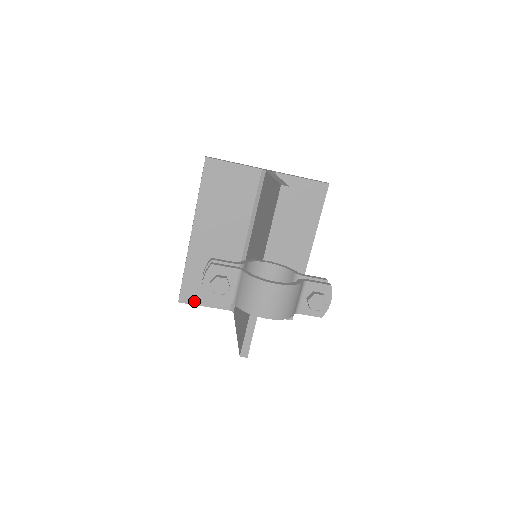
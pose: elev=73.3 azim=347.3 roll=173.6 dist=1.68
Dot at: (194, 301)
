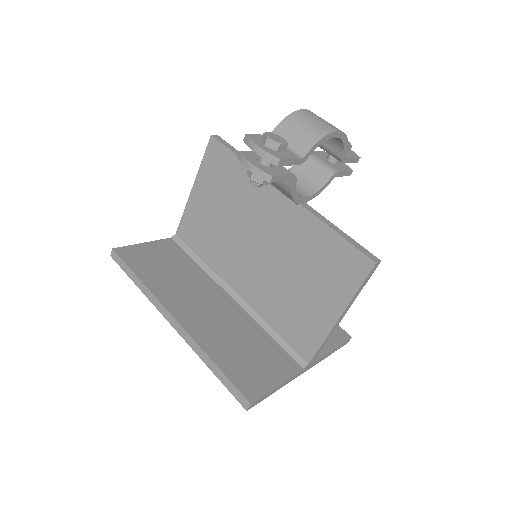
Dot at: (263, 388)
